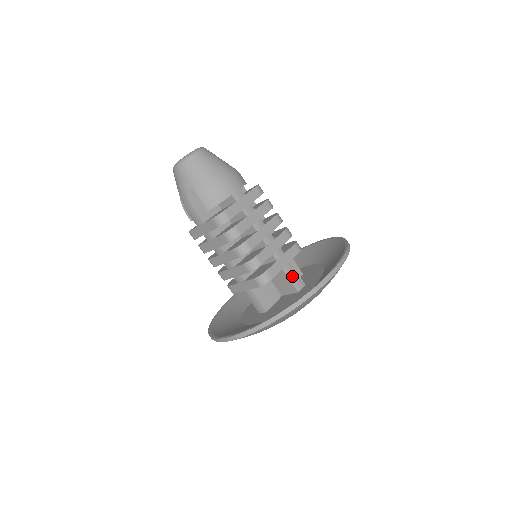
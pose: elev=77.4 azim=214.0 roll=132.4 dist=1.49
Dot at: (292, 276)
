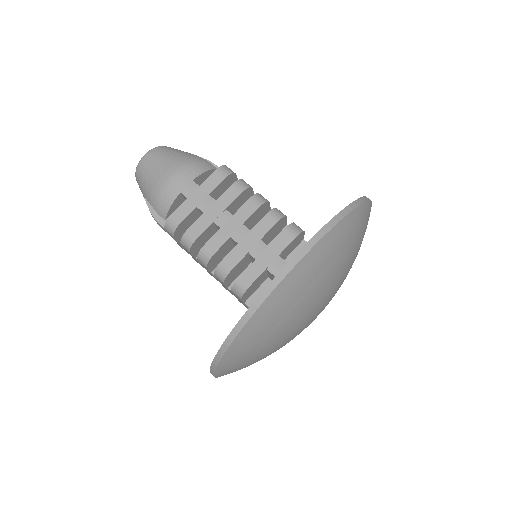
Dot at: occluded
